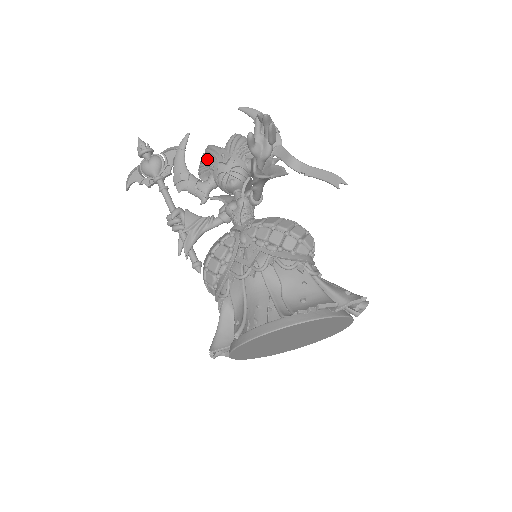
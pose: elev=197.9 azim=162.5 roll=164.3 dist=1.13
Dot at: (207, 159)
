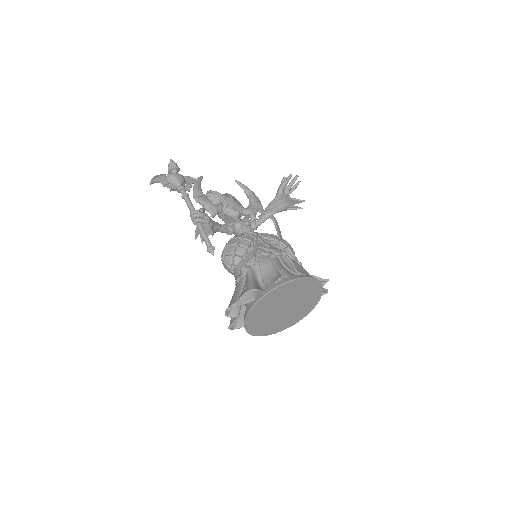
Dot at: (215, 195)
